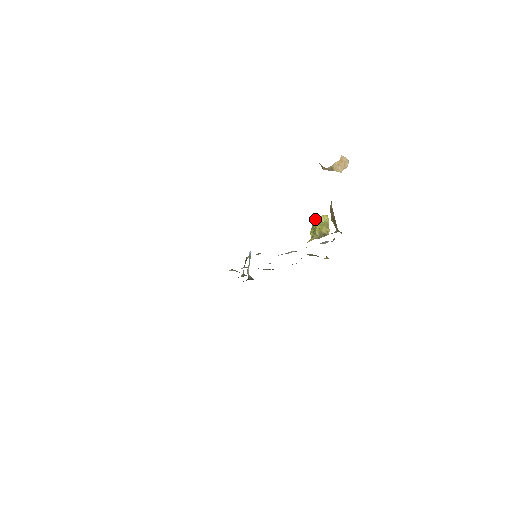
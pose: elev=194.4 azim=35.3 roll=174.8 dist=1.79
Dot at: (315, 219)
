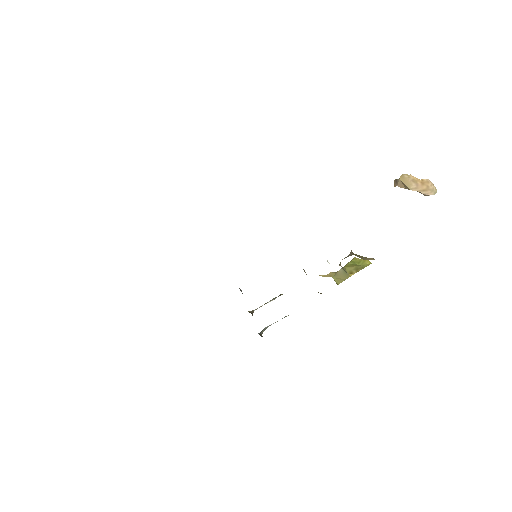
Dot at: (353, 258)
